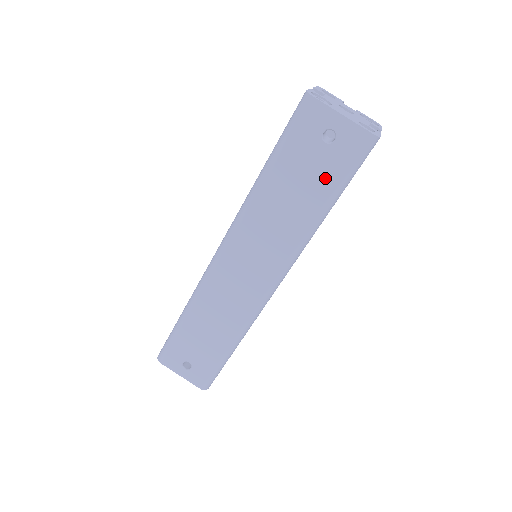
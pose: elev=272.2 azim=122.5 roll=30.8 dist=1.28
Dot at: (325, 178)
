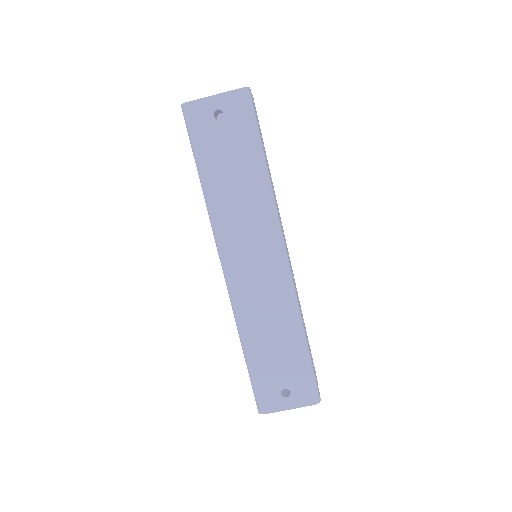
Dot at: (242, 143)
